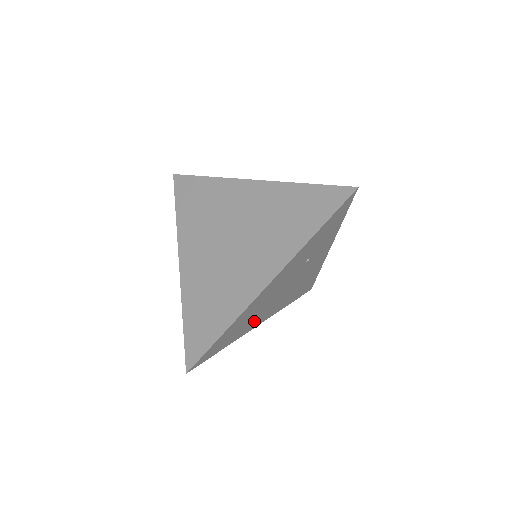
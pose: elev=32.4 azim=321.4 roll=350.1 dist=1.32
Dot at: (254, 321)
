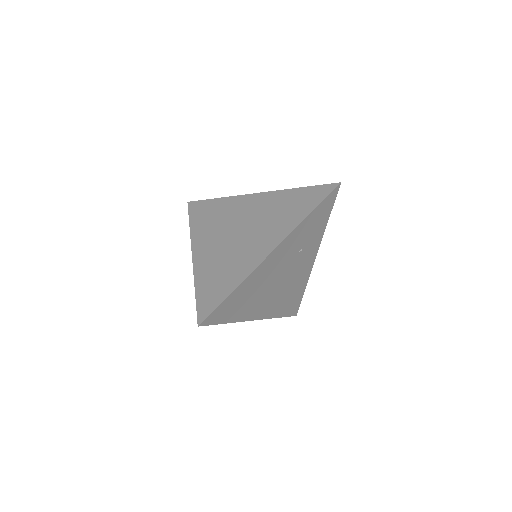
Dot at: (254, 306)
